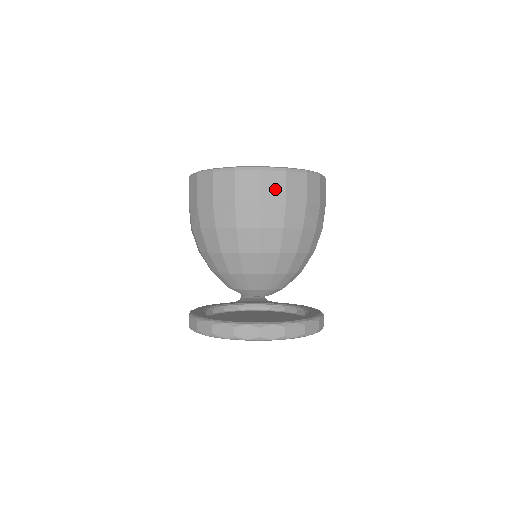
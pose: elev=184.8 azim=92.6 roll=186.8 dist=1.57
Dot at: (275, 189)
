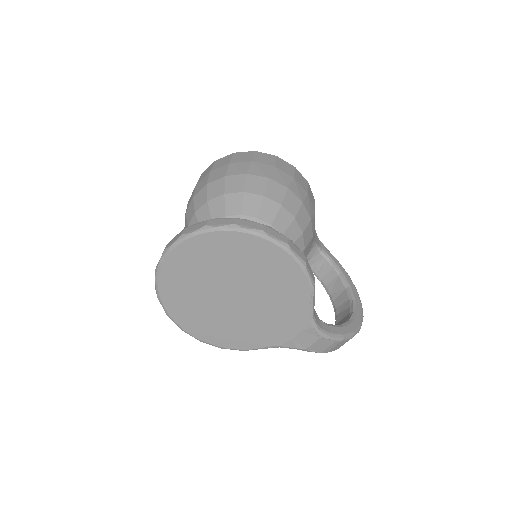
Dot at: (206, 173)
